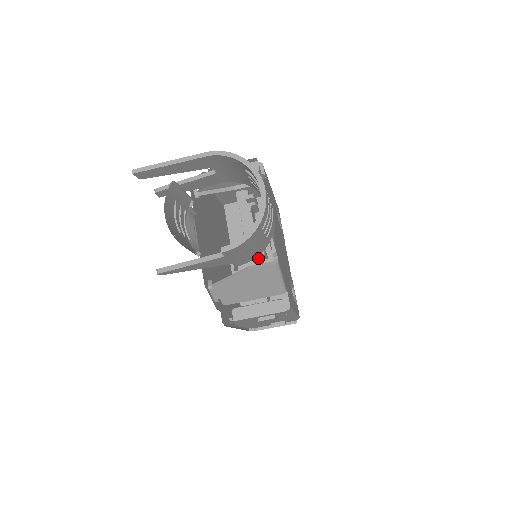
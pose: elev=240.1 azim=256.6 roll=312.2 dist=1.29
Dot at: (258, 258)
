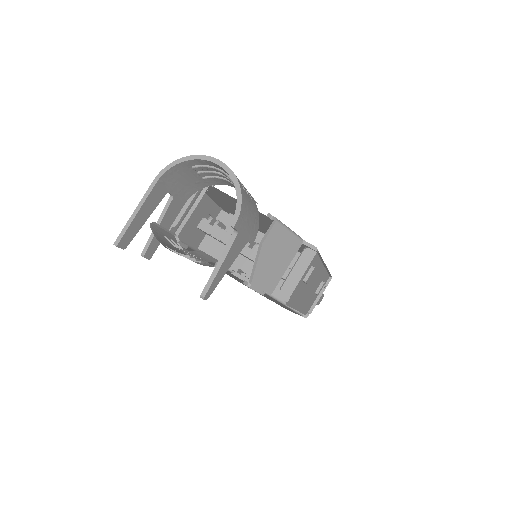
Dot at: occluded
